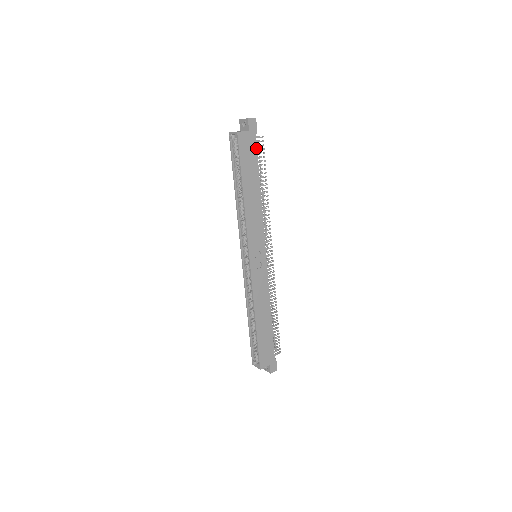
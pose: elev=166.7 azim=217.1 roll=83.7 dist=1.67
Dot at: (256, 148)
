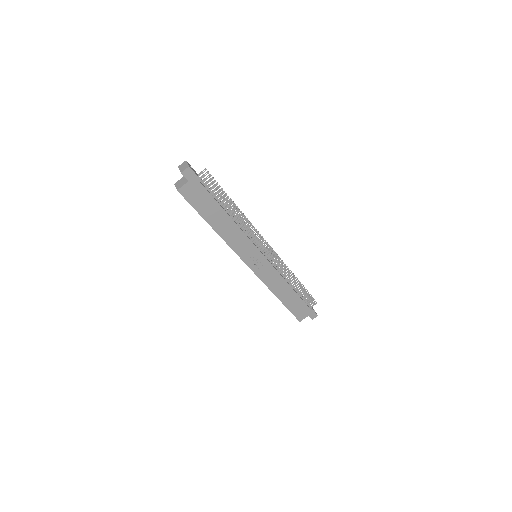
Dot at: (205, 189)
